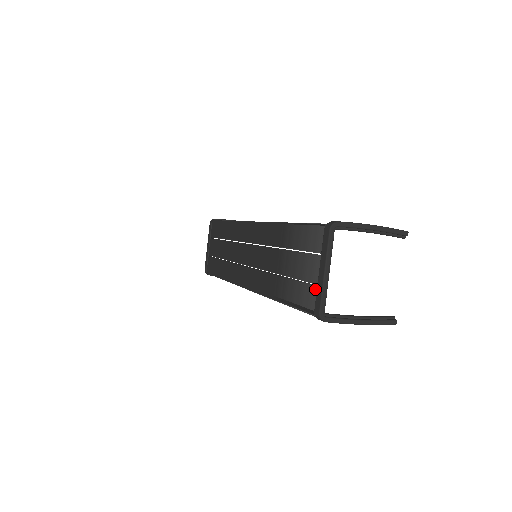
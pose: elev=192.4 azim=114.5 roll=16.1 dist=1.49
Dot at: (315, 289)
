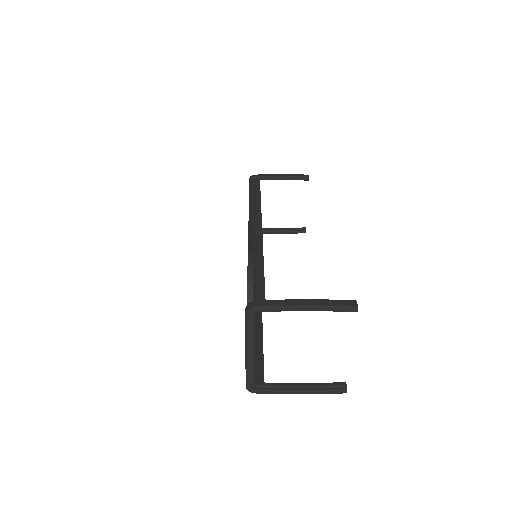
Dot at: occluded
